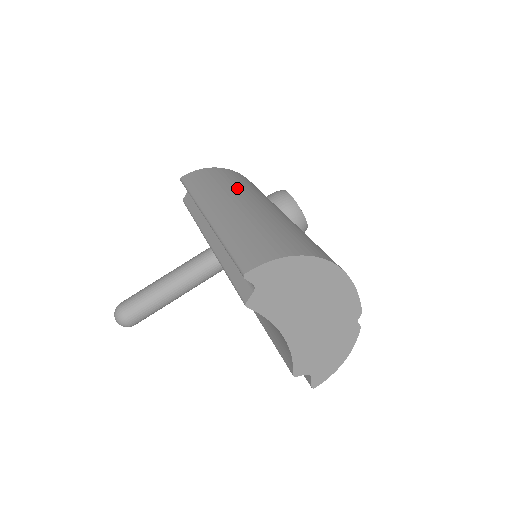
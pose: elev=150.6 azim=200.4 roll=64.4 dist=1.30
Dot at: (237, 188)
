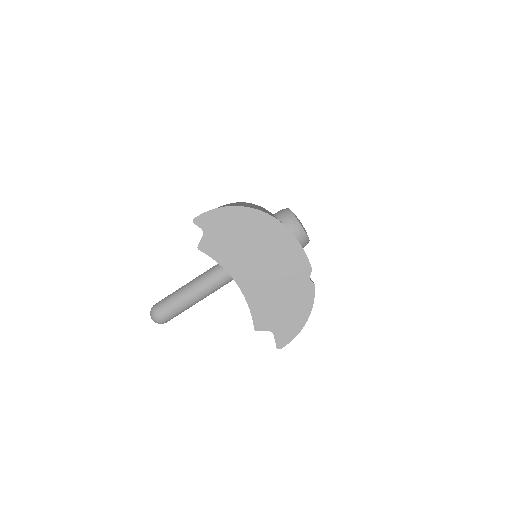
Dot at: occluded
